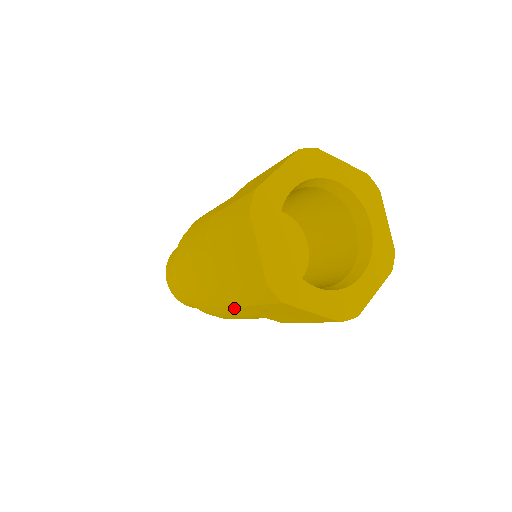
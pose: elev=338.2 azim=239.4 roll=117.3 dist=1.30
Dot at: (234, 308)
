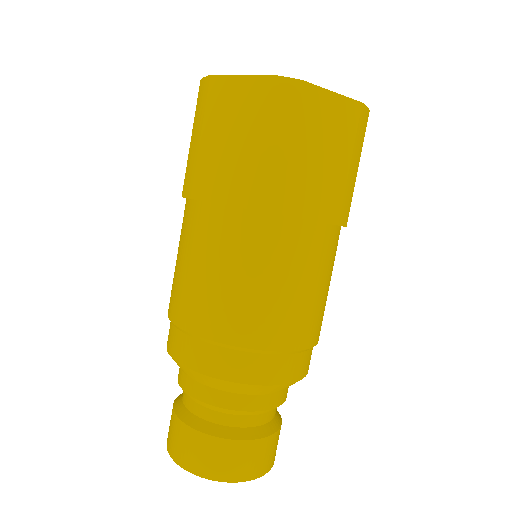
Dot at: (282, 242)
